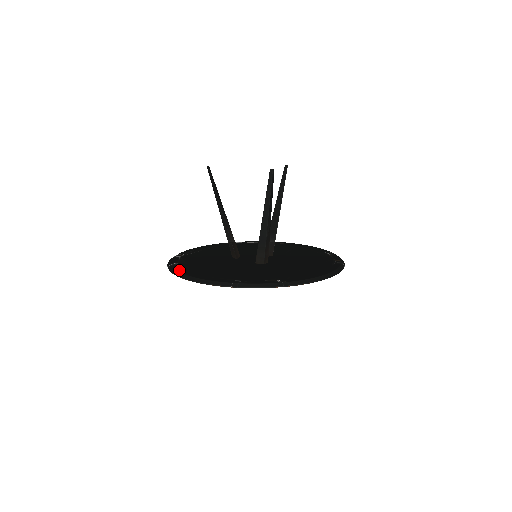
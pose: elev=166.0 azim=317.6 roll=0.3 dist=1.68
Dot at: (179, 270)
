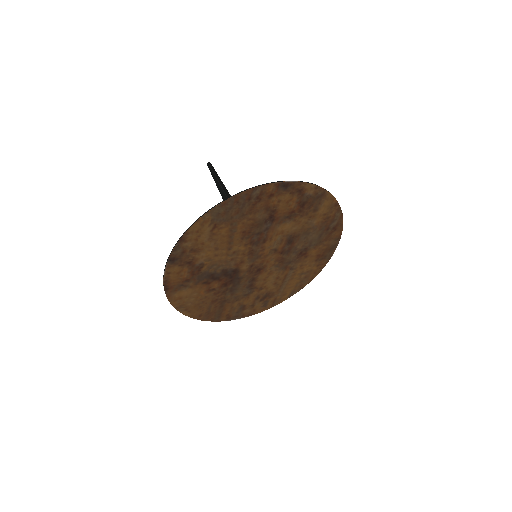
Dot at: (169, 286)
